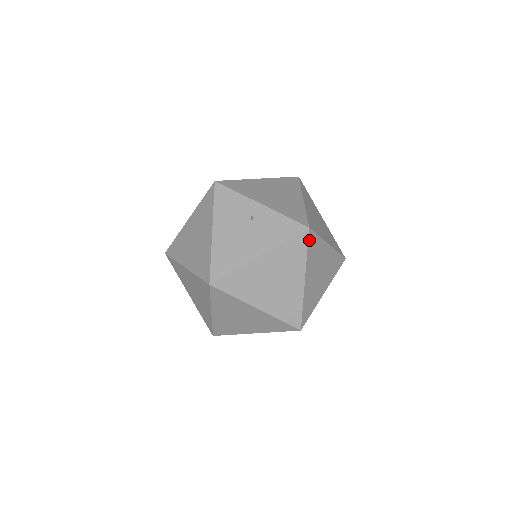
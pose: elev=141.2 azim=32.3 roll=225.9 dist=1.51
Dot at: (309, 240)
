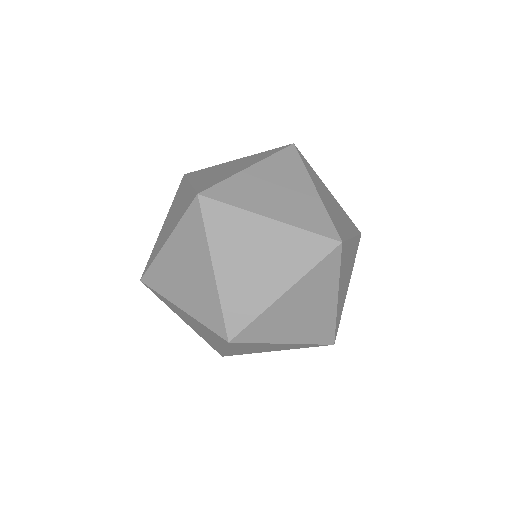
Dot at: (359, 237)
